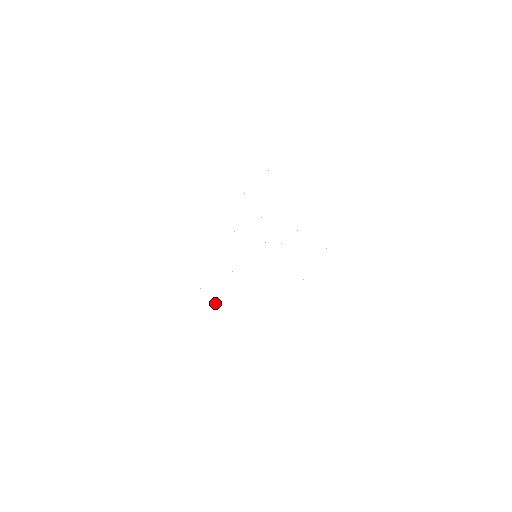
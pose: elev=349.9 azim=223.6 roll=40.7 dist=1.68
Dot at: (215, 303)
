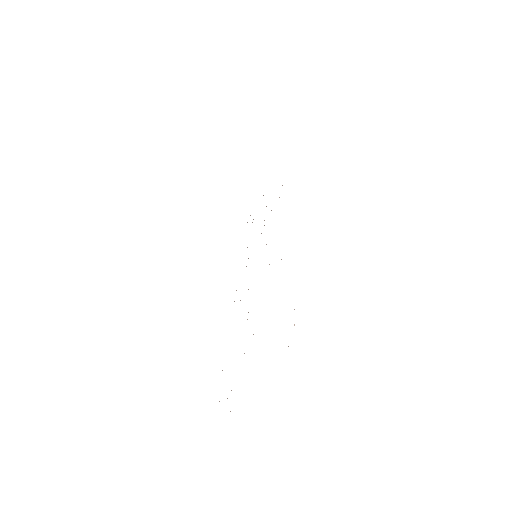
Dot at: occluded
